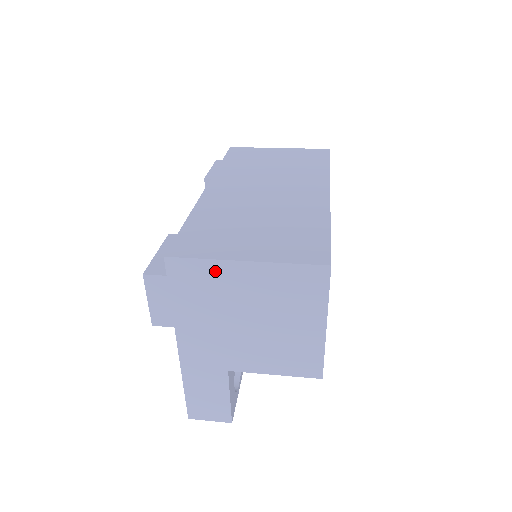
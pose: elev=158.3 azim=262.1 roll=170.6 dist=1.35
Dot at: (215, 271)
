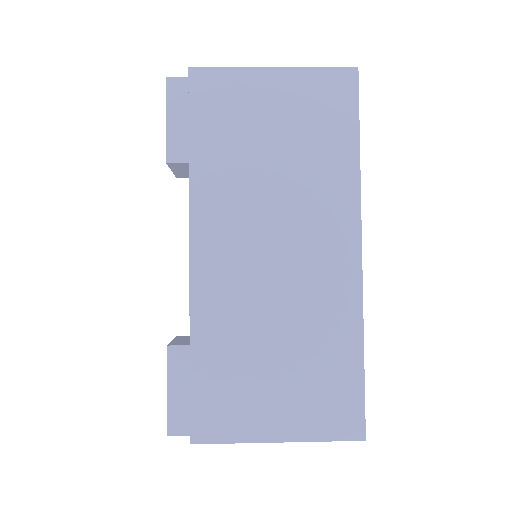
Dot at: occluded
